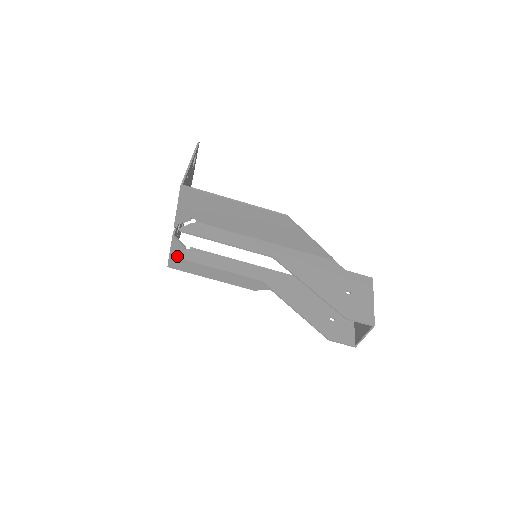
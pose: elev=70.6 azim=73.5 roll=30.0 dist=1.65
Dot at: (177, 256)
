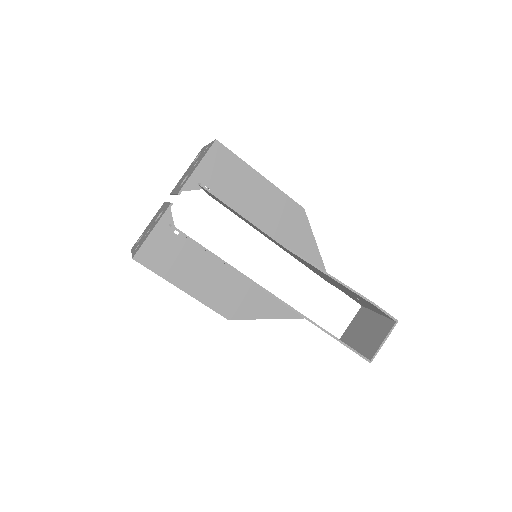
Dot at: occluded
